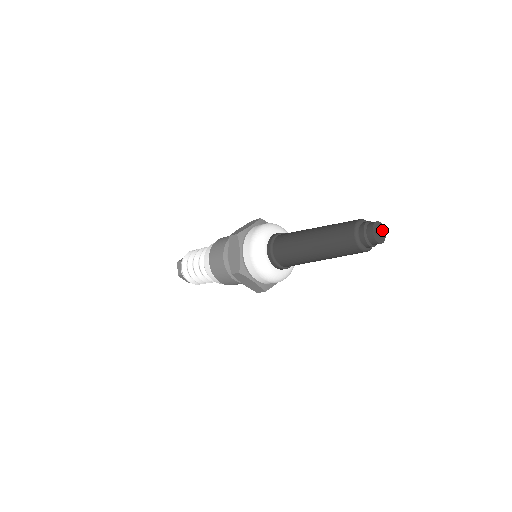
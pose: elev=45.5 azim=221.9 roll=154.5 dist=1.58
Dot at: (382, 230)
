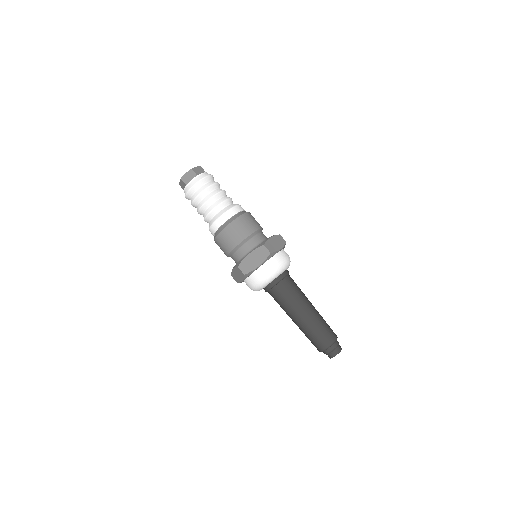
Dot at: occluded
